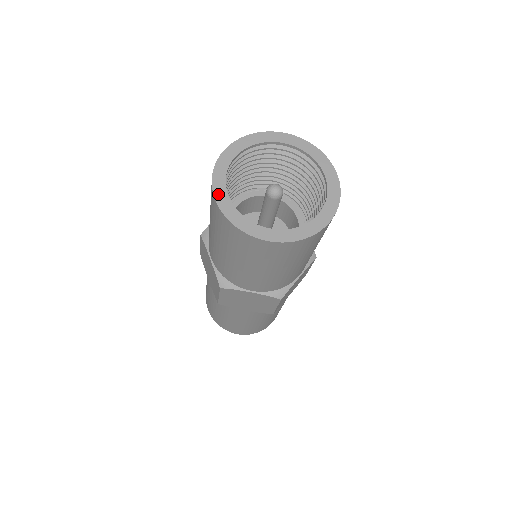
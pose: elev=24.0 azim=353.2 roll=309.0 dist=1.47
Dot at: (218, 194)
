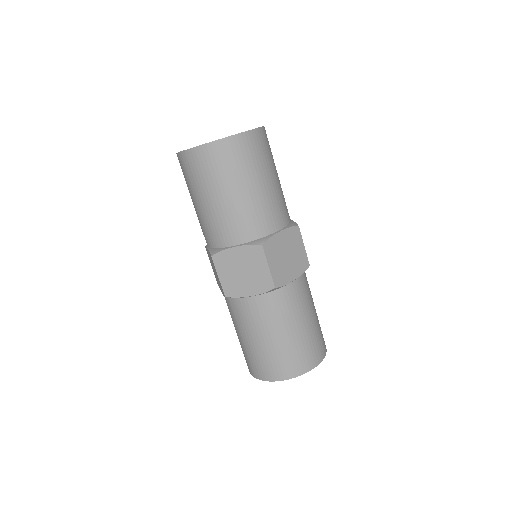
Dot at: (200, 145)
